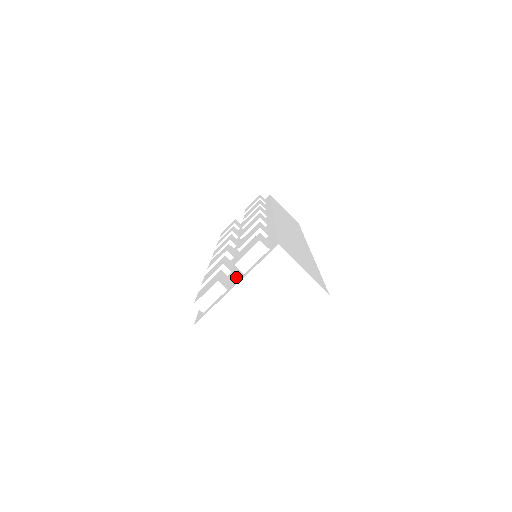
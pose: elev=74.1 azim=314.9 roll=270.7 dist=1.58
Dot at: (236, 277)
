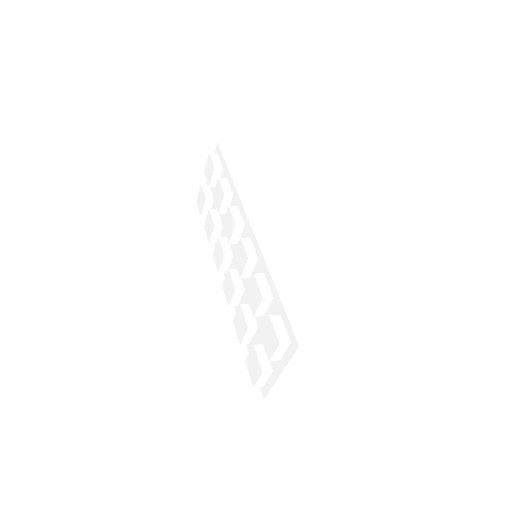
Dot at: occluded
